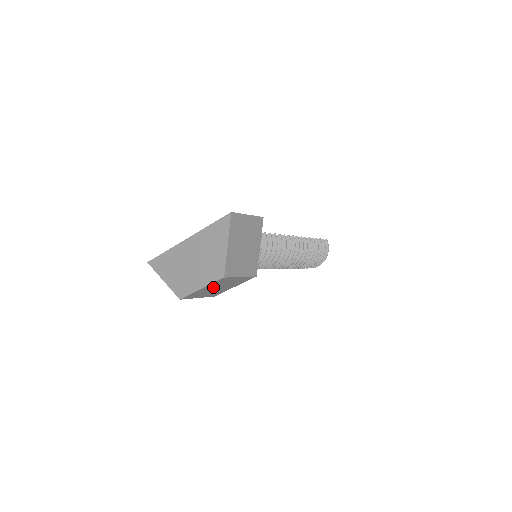
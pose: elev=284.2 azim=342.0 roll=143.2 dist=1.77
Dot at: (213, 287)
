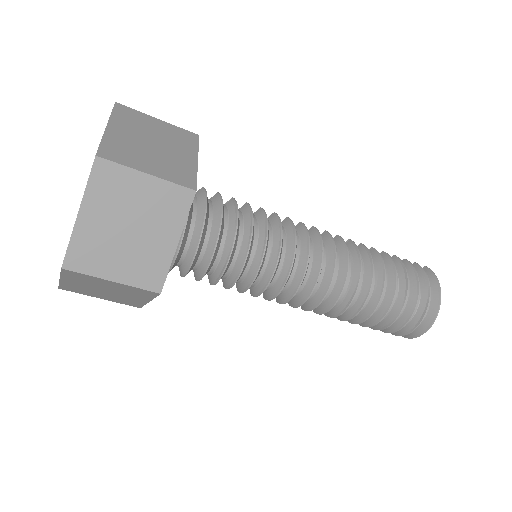
Dot at: (110, 218)
